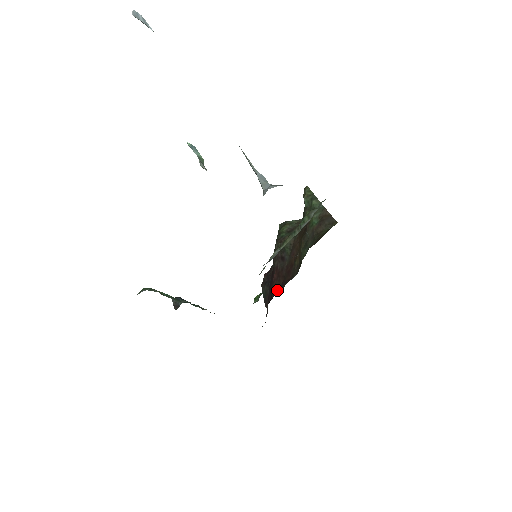
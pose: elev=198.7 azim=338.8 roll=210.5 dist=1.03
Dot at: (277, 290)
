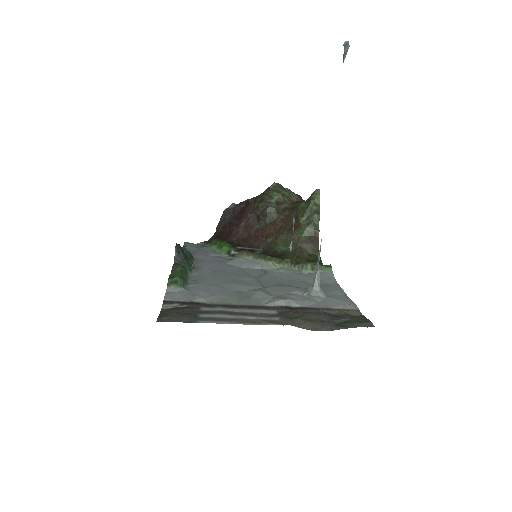
Dot at: (238, 238)
